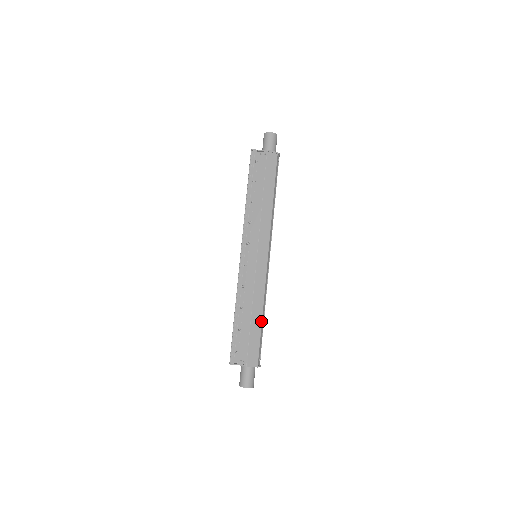
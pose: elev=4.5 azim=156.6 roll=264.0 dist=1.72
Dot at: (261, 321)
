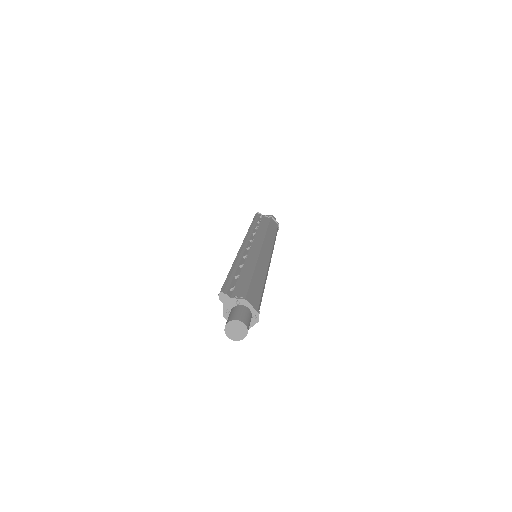
Dot at: (263, 286)
